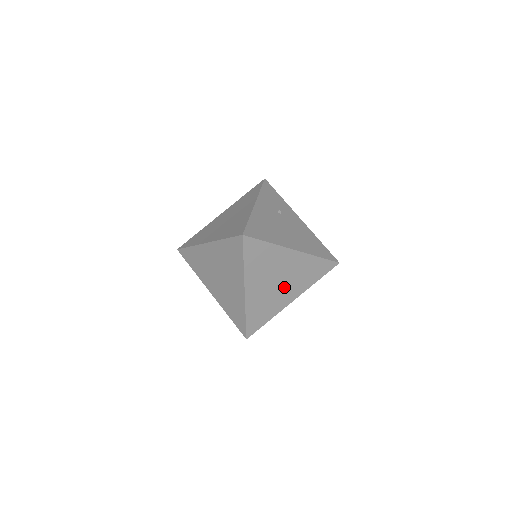
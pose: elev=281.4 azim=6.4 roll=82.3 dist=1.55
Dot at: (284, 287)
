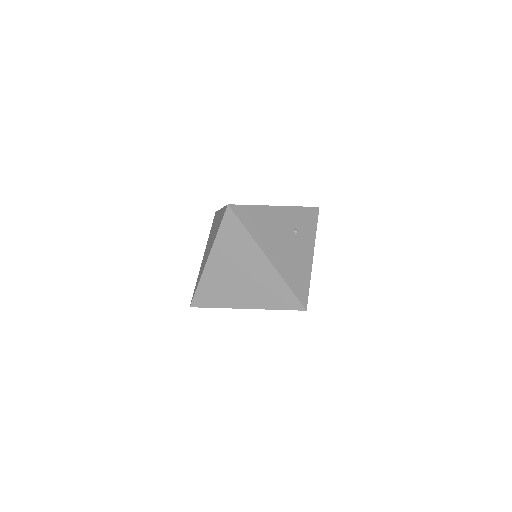
Dot at: (243, 287)
